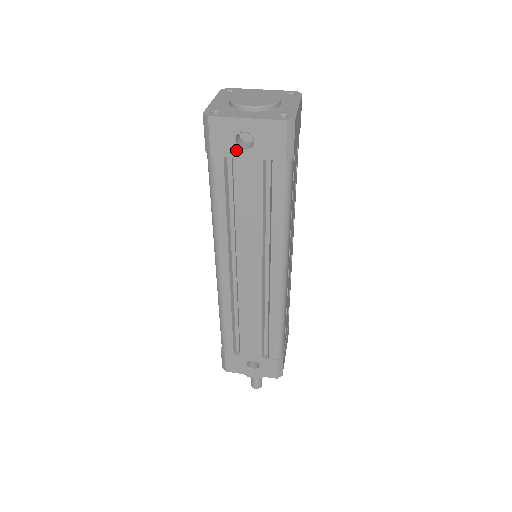
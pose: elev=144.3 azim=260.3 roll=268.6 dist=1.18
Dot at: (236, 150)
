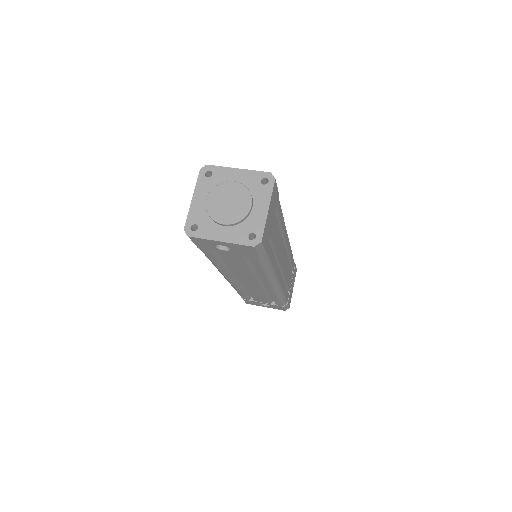
Dot at: (217, 249)
